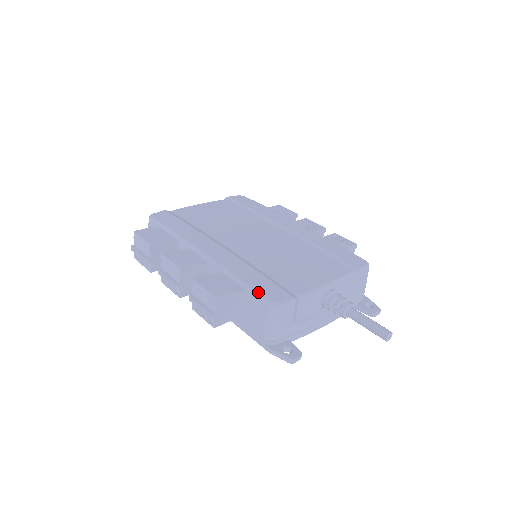
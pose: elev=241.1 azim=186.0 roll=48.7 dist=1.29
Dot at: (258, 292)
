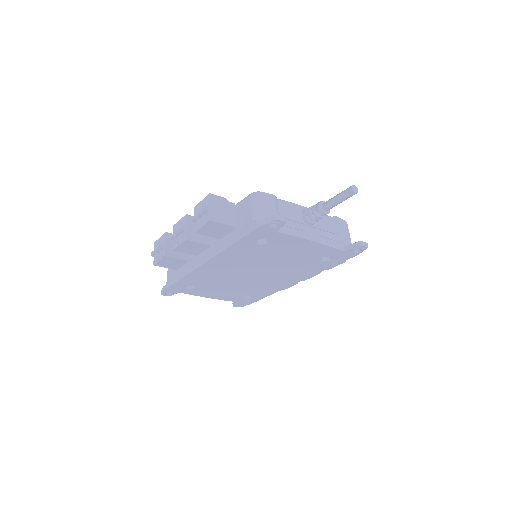
Dot at: occluded
